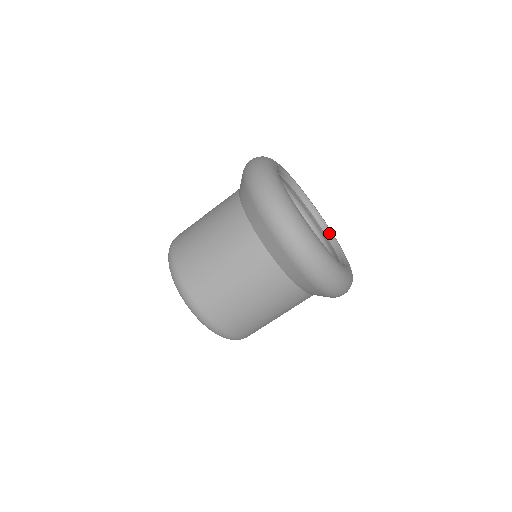
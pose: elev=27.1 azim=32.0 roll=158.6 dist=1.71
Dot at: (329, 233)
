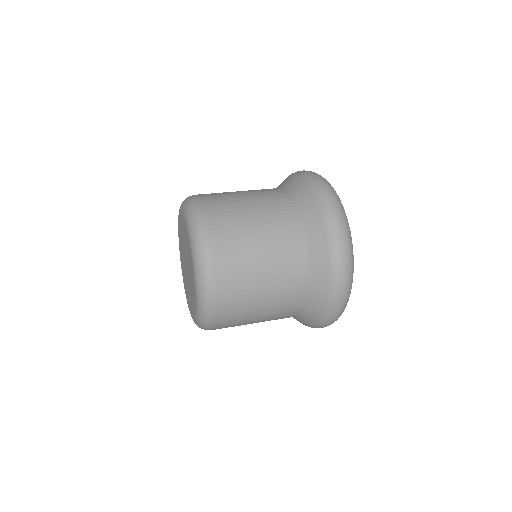
Dot at: occluded
